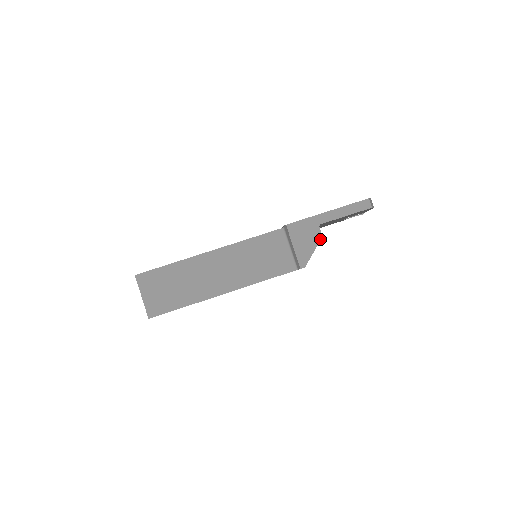
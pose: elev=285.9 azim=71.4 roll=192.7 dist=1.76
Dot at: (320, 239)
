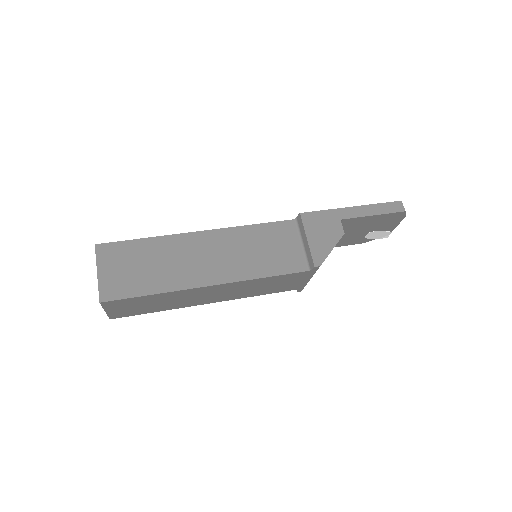
Dot at: (341, 236)
